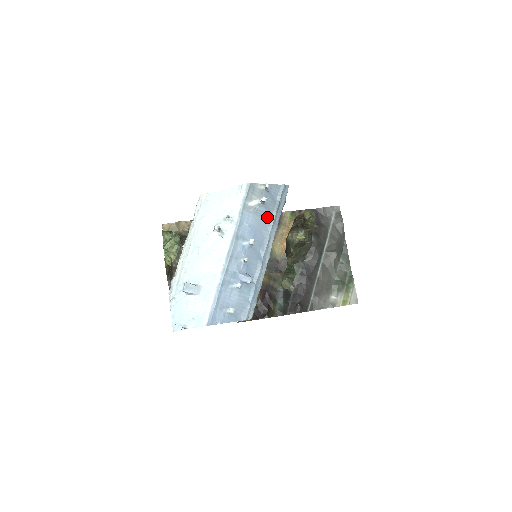
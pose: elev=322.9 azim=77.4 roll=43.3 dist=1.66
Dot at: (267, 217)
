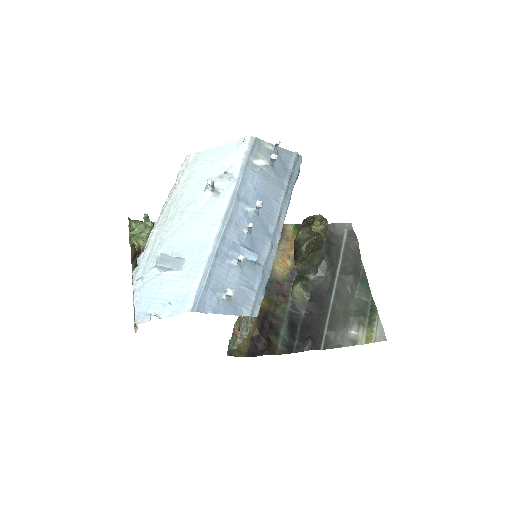
Dot at: (277, 185)
